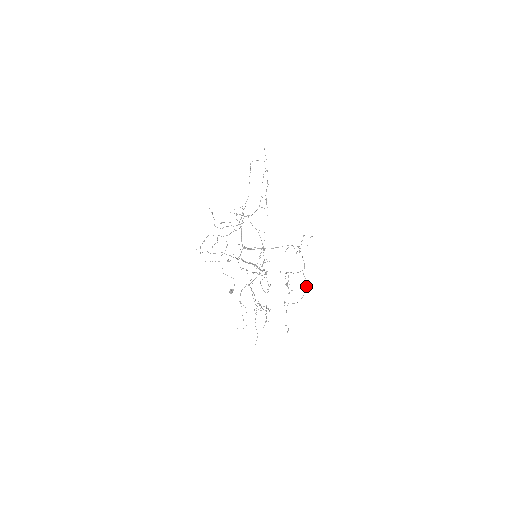
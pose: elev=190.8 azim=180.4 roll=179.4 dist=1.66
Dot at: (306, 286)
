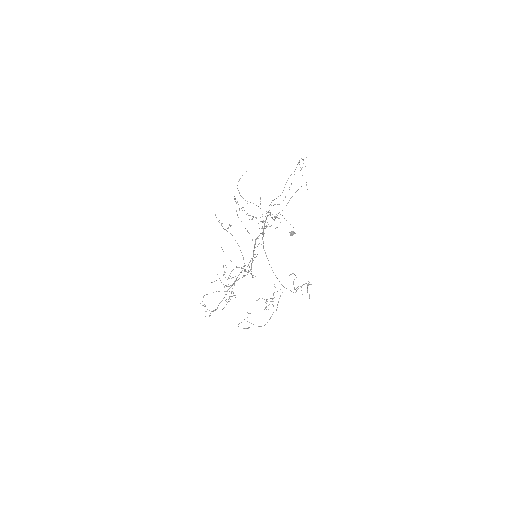
Dot at: (265, 324)
